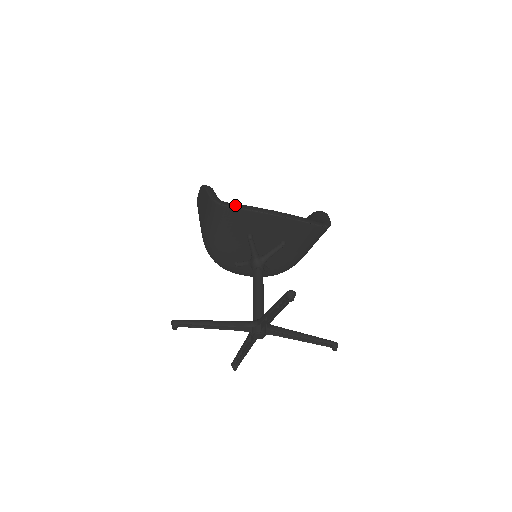
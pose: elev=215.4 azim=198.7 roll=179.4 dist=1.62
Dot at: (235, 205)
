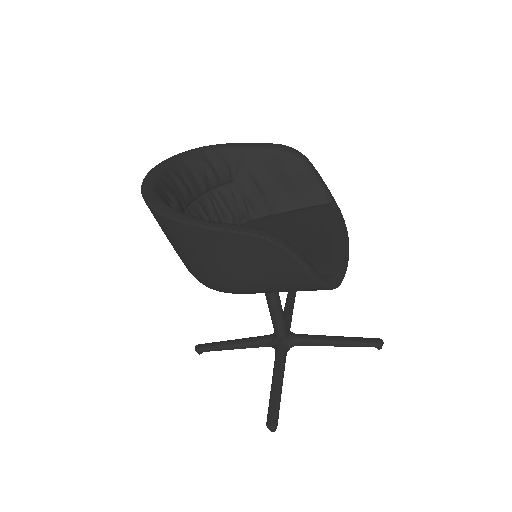
Dot at: (341, 277)
